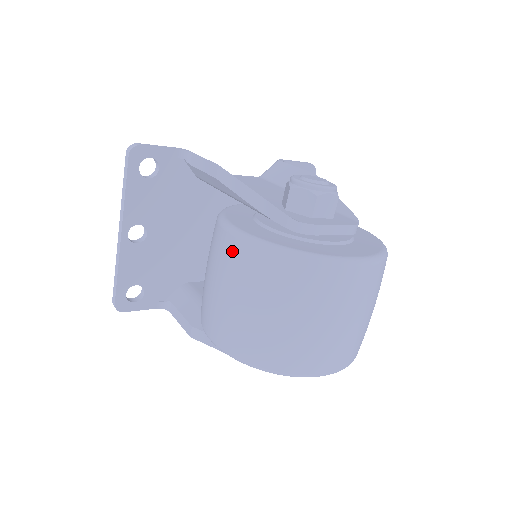
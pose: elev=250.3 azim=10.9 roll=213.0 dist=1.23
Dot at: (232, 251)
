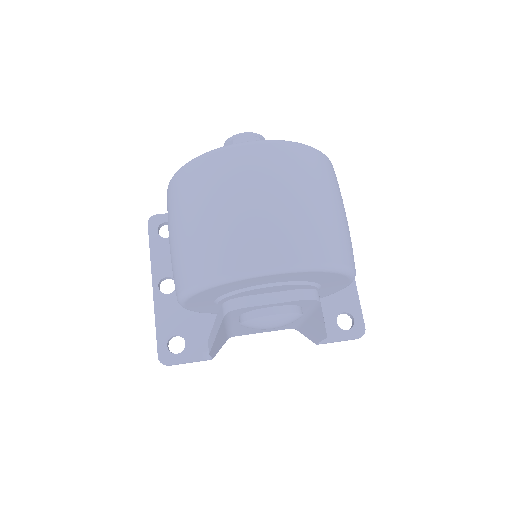
Dot at: (167, 204)
